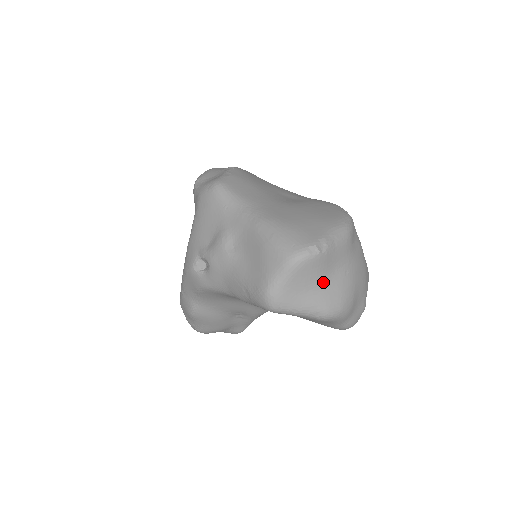
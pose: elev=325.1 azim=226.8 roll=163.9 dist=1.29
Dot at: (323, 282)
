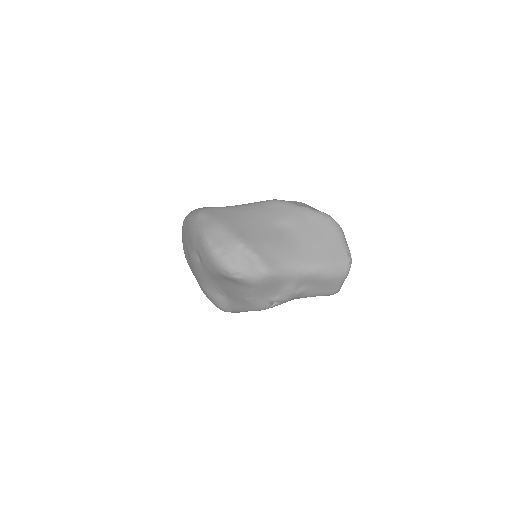
Dot at: occluded
